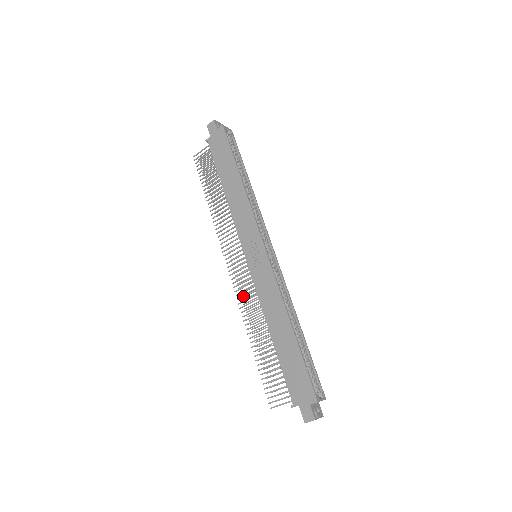
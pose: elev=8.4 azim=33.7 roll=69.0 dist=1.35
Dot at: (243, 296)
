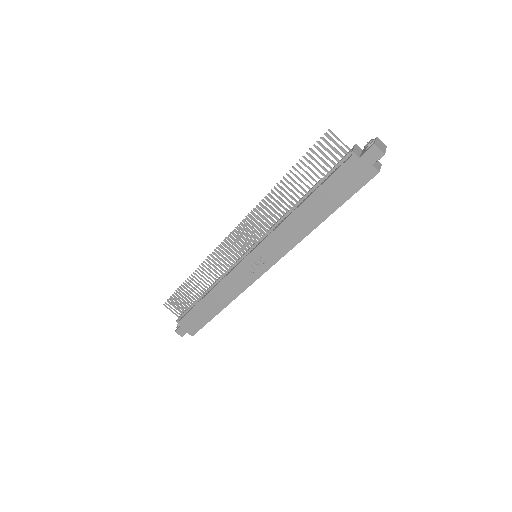
Dot at: (217, 260)
